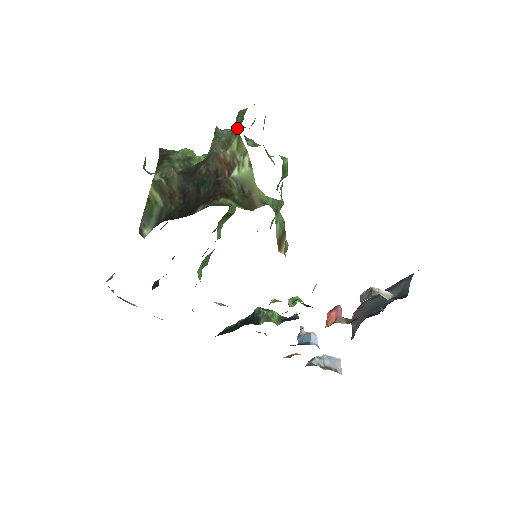
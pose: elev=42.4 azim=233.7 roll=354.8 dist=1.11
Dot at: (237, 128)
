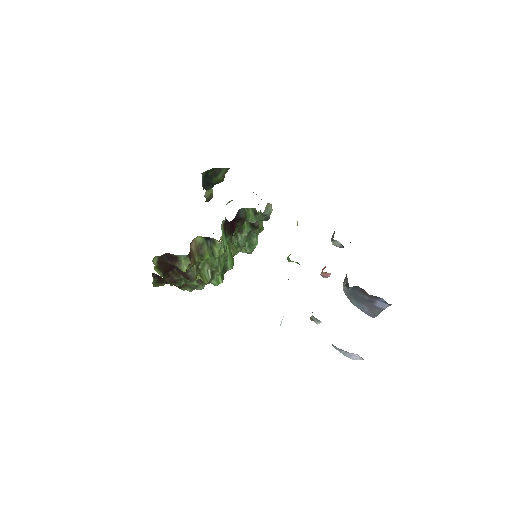
Dot at: occluded
